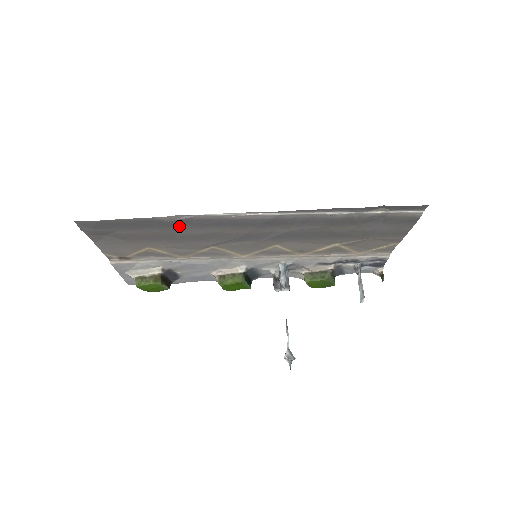
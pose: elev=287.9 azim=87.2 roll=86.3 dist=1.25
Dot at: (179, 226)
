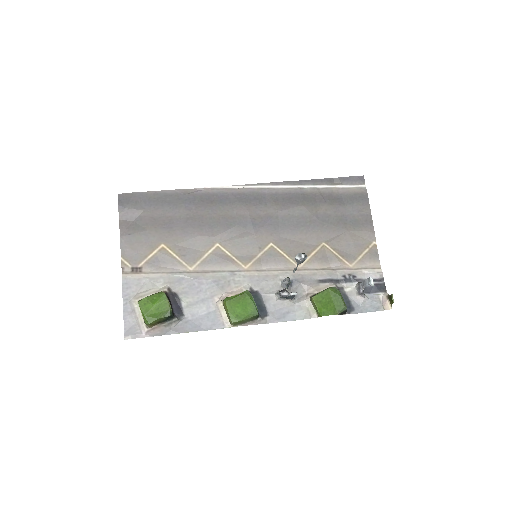
Dot at: (192, 204)
